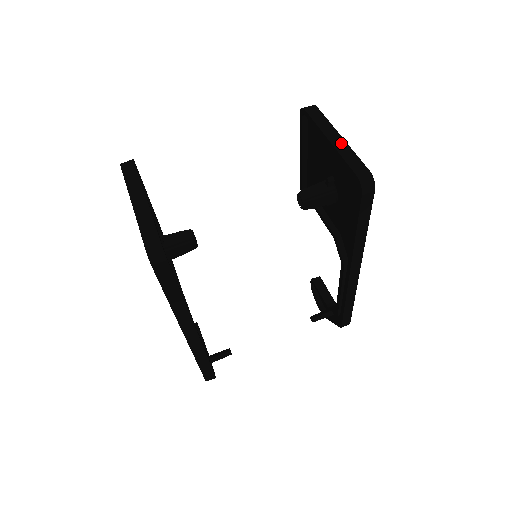
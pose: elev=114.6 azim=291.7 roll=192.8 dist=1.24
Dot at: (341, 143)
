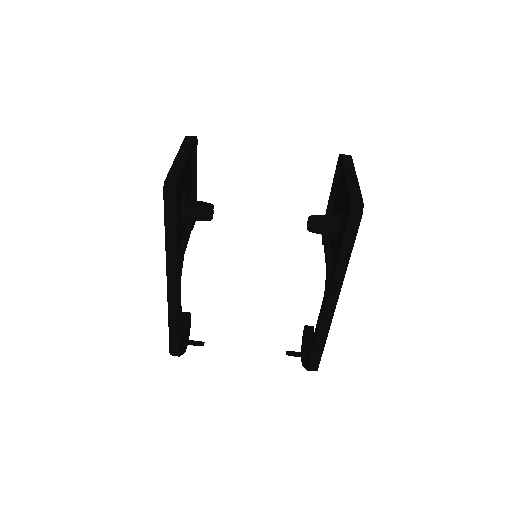
Dot at: (353, 180)
